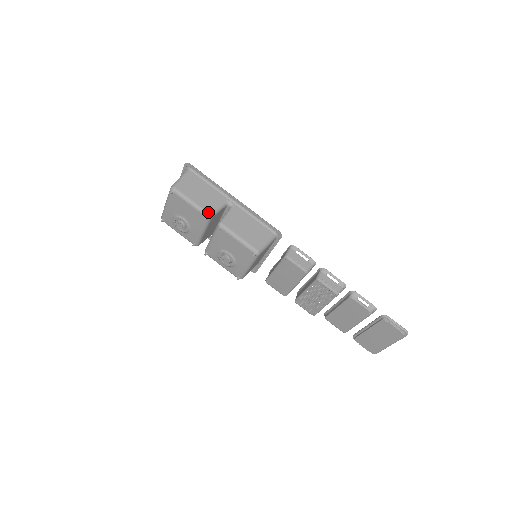
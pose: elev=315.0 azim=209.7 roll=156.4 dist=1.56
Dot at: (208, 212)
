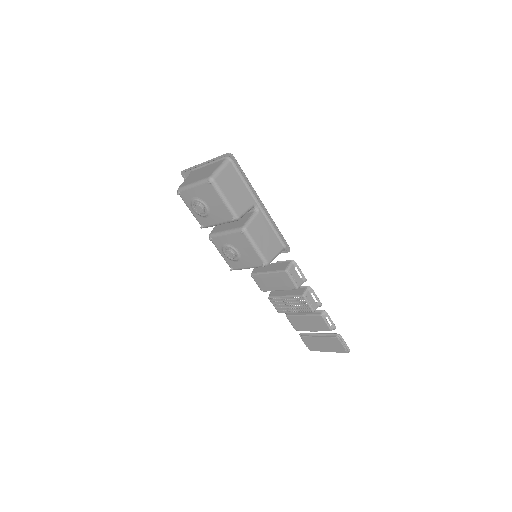
Dot at: (237, 214)
